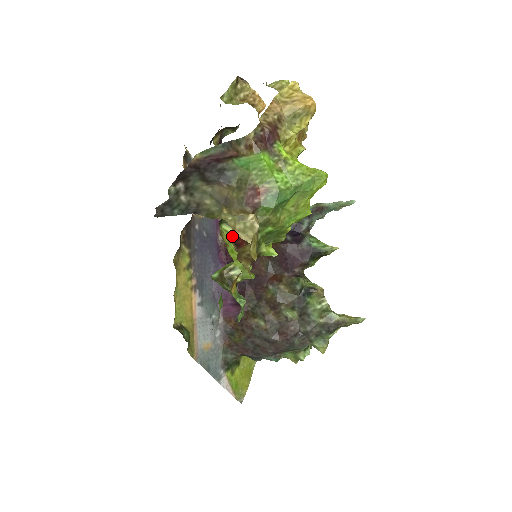
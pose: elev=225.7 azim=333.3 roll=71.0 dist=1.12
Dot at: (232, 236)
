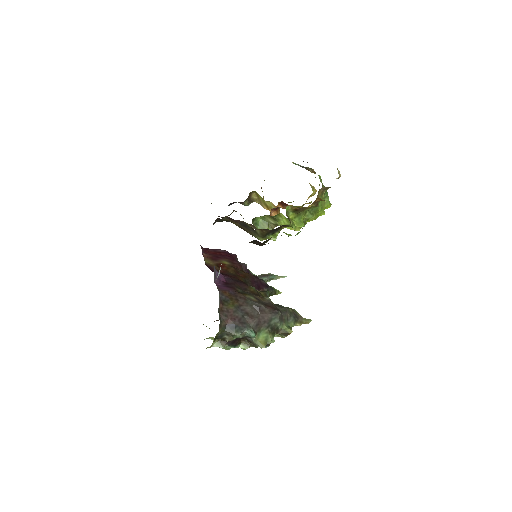
Dot at: occluded
